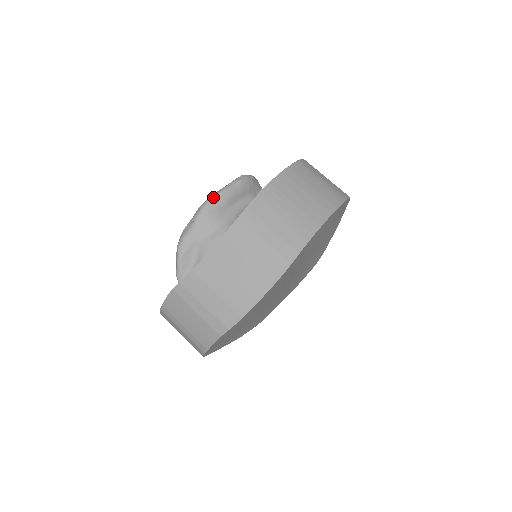
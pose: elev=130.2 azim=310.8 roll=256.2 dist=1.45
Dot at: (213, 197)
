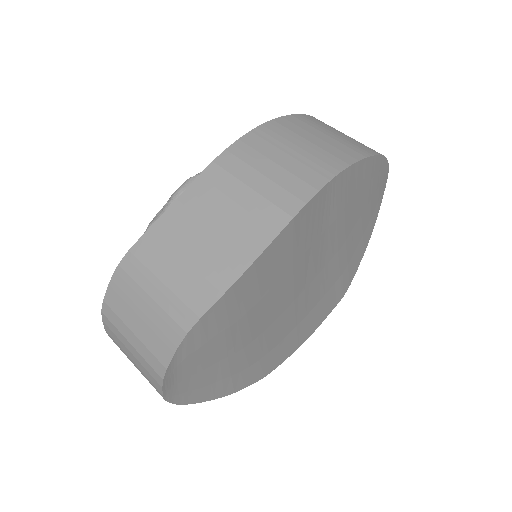
Dot at: (198, 174)
